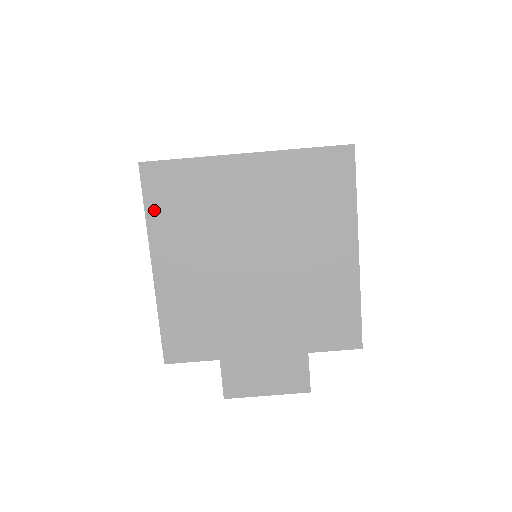
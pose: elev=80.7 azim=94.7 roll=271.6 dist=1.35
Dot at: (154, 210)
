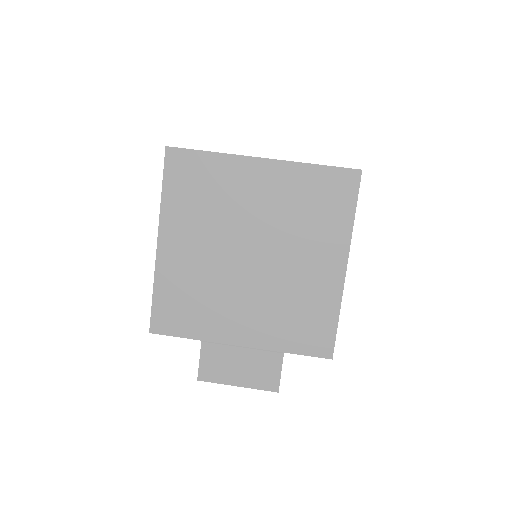
Dot at: (170, 191)
